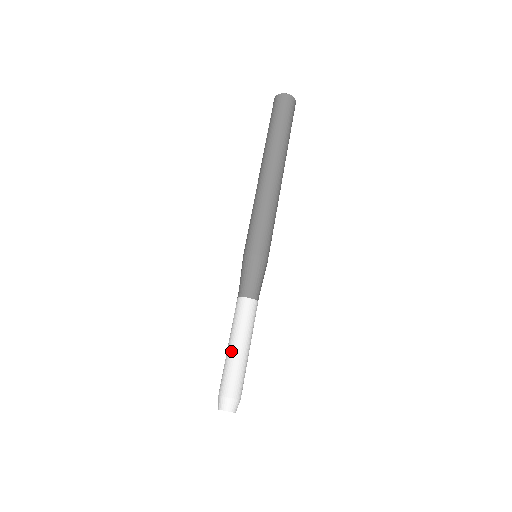
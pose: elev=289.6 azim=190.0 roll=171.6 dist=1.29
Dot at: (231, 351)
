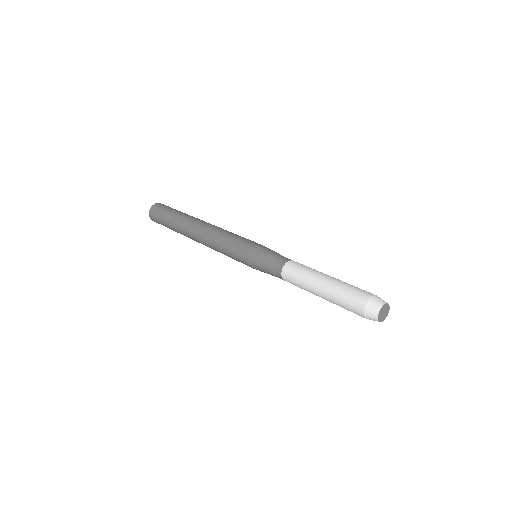
Dot at: (327, 285)
